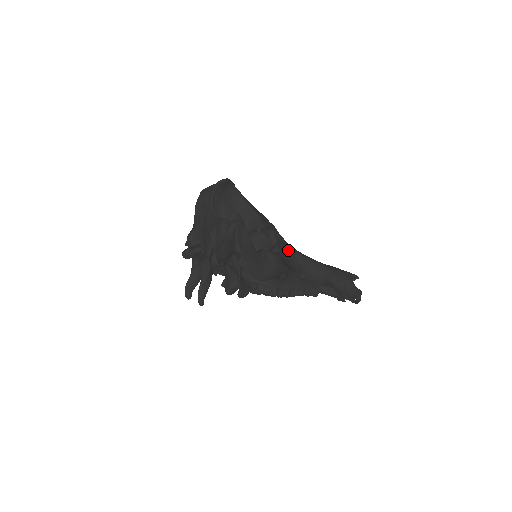
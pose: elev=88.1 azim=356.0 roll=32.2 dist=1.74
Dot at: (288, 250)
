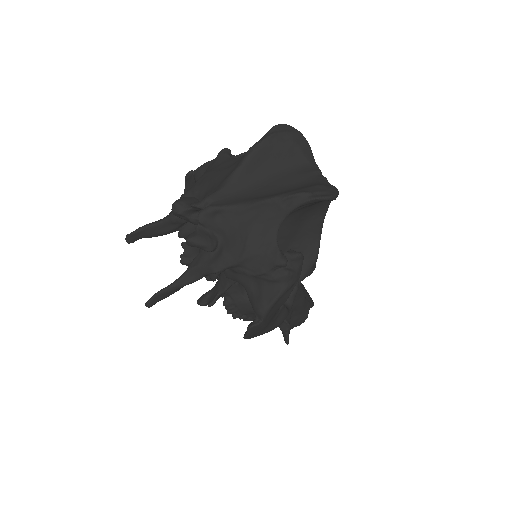
Dot at: occluded
